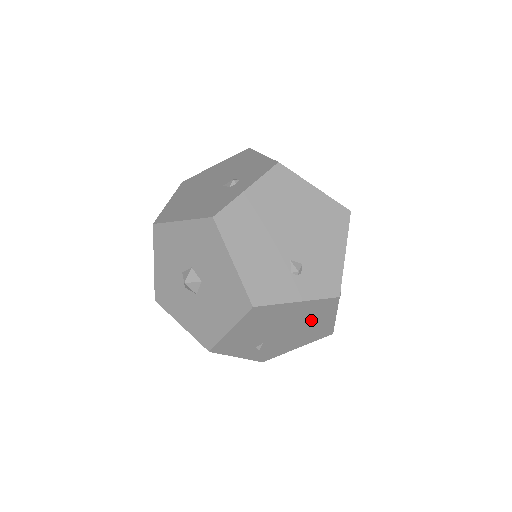
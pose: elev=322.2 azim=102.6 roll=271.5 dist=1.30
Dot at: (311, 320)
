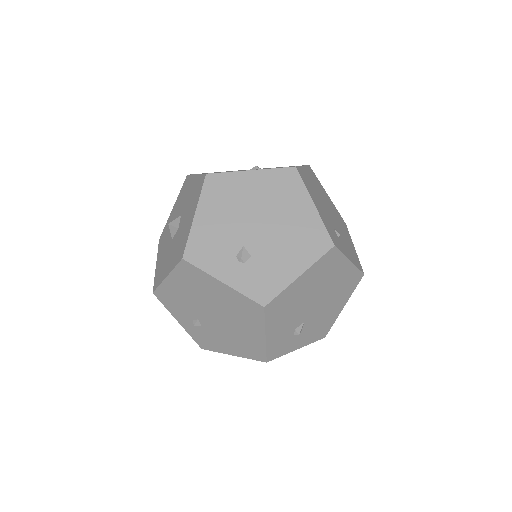
Dot at: (240, 321)
